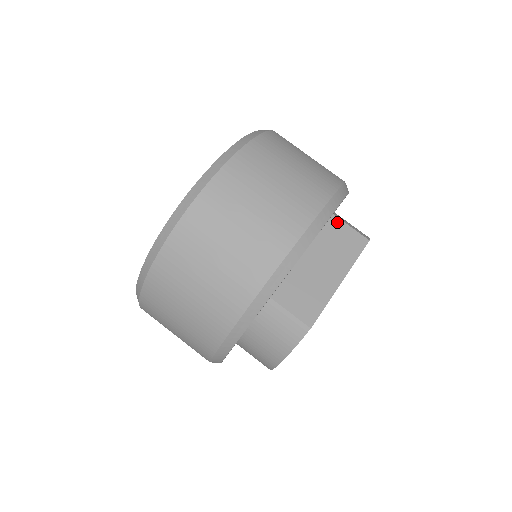
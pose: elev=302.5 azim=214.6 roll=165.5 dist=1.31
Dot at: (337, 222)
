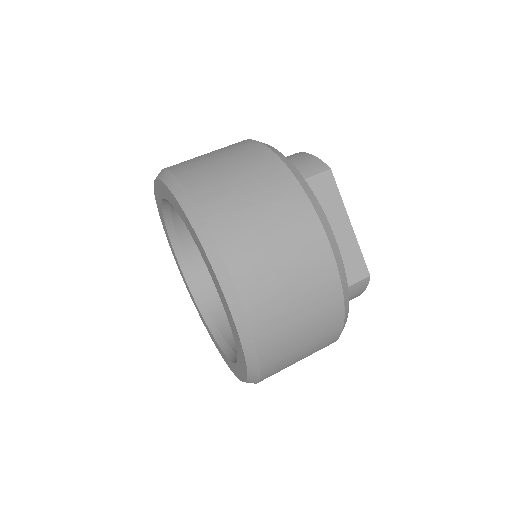
Dot at: occluded
